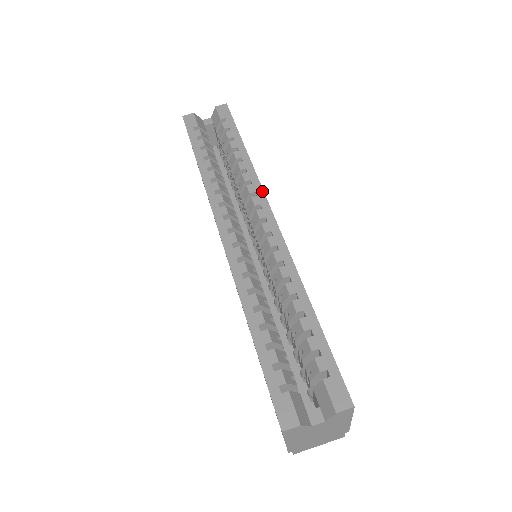
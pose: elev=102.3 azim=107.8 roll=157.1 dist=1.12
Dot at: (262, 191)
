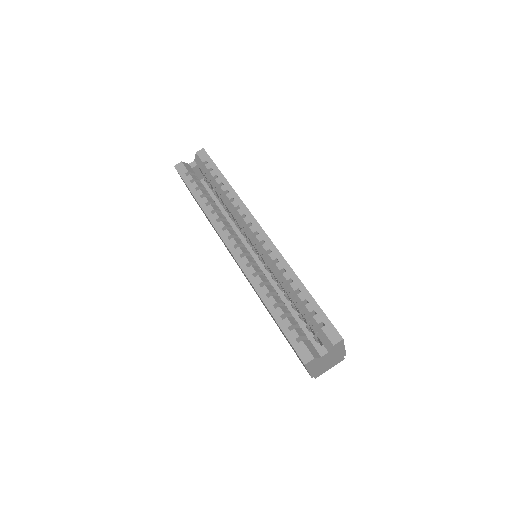
Dot at: (249, 212)
